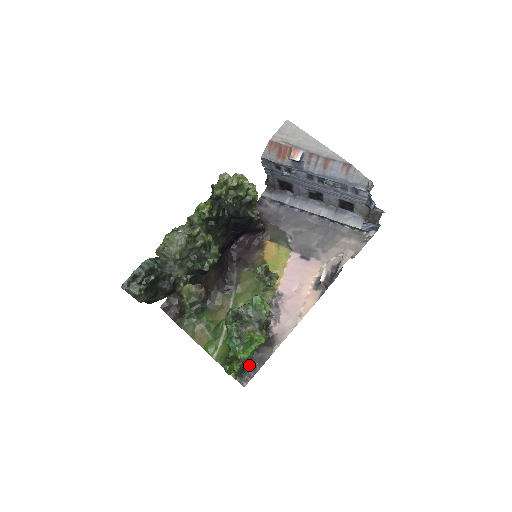
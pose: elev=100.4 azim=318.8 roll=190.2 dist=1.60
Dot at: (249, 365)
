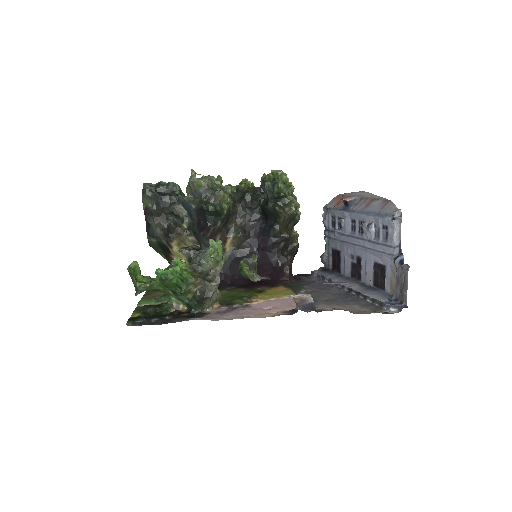
Dot at: (154, 319)
